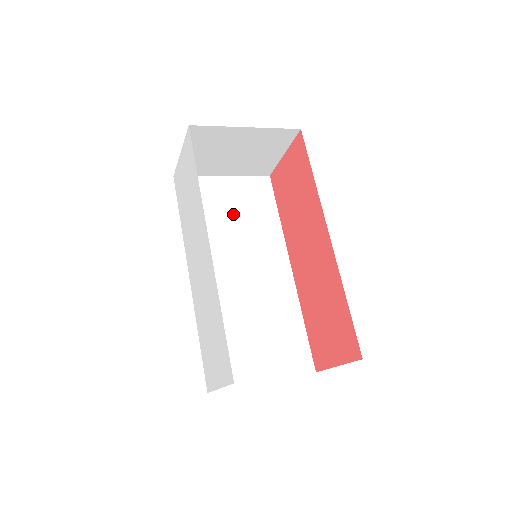
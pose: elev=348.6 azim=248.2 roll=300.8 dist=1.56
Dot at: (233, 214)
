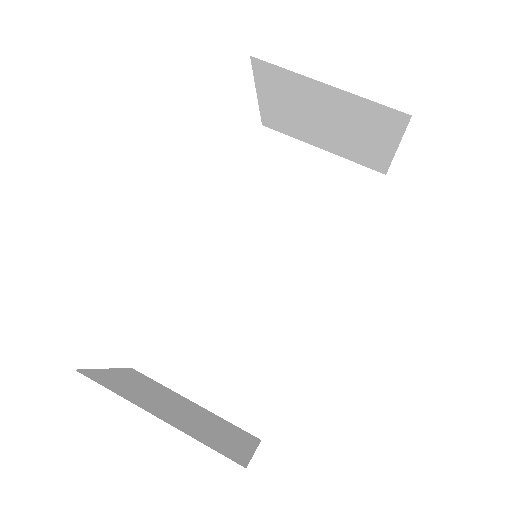
Dot at: (300, 199)
